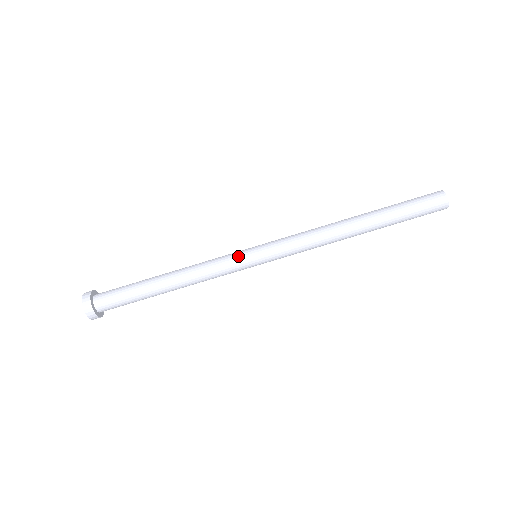
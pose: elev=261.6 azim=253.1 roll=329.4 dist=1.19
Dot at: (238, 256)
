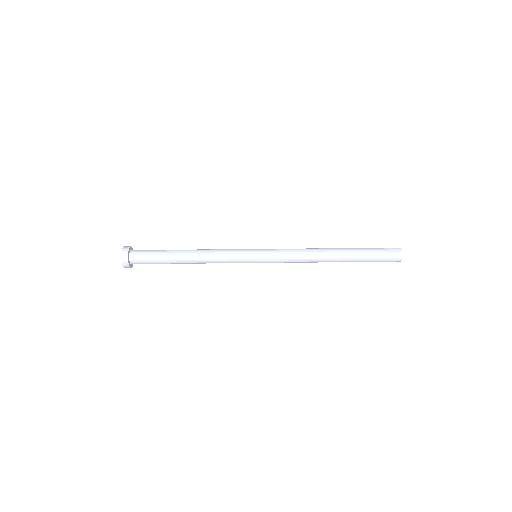
Dot at: (243, 254)
